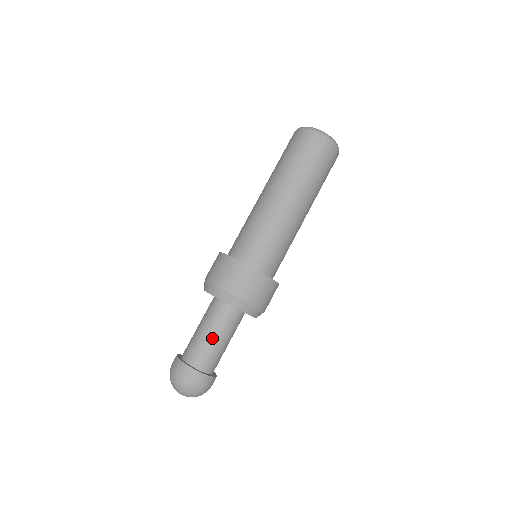
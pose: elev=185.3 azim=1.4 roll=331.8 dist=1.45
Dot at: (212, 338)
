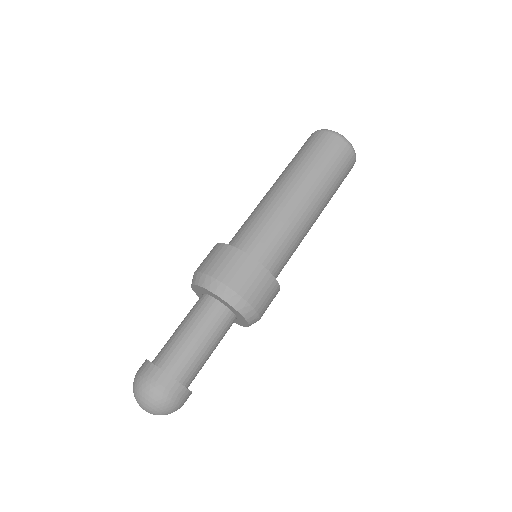
Dot at: (201, 344)
